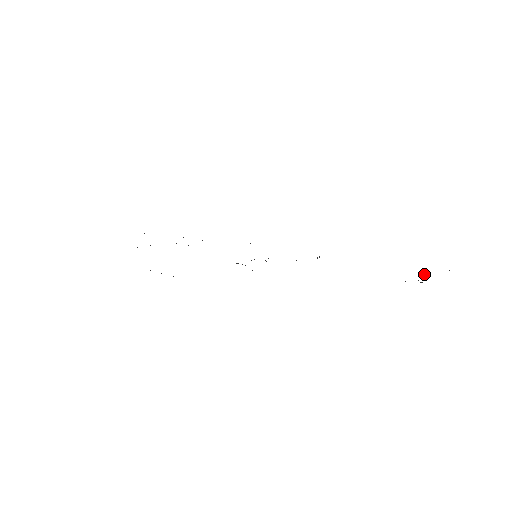
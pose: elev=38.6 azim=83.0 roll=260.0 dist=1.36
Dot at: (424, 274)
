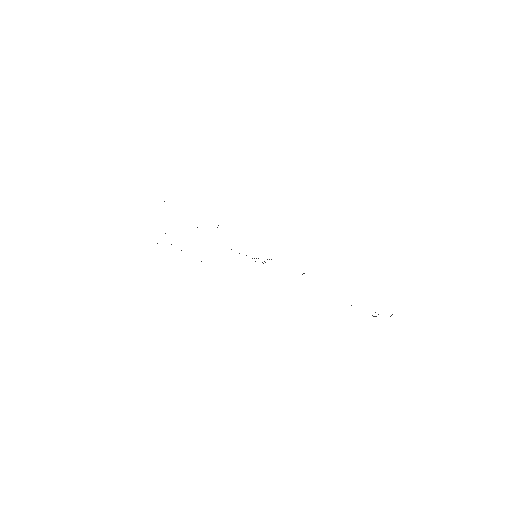
Dot at: (375, 312)
